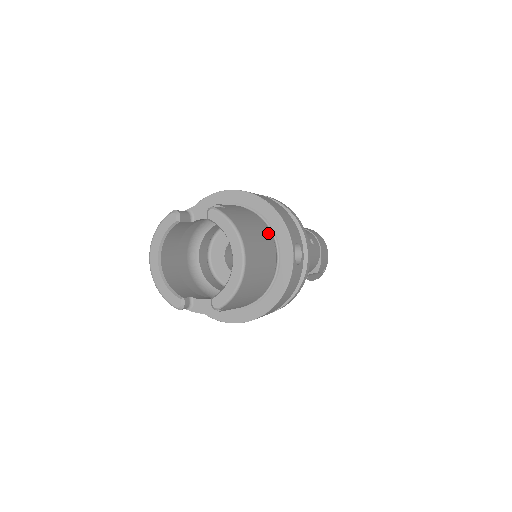
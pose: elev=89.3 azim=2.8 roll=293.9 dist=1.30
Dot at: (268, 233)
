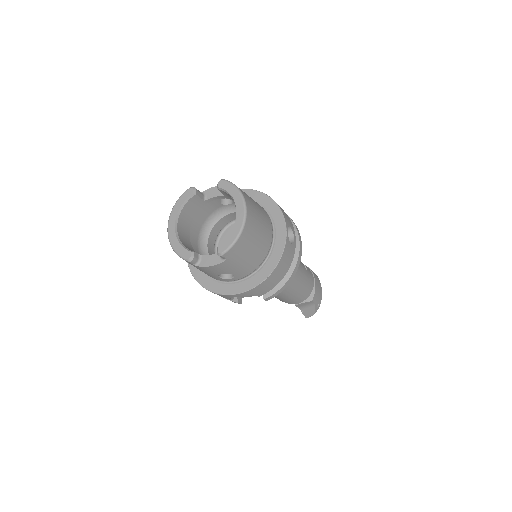
Dot at: (266, 213)
